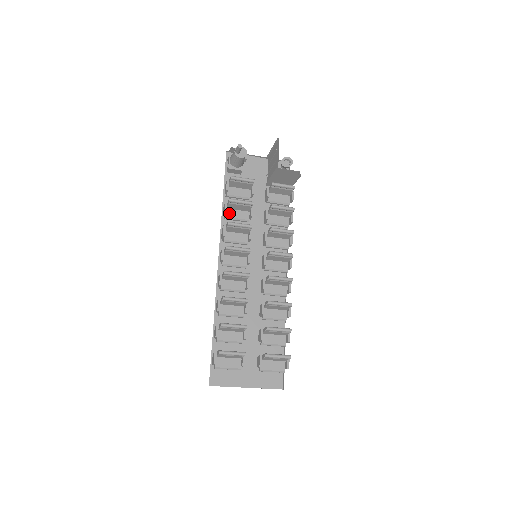
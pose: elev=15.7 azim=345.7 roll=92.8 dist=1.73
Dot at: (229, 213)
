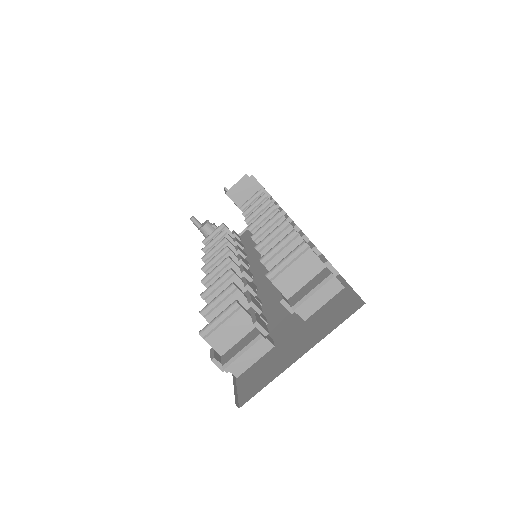
Dot at: occluded
